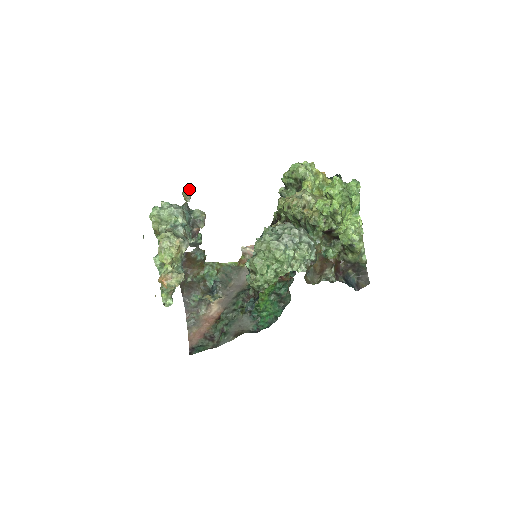
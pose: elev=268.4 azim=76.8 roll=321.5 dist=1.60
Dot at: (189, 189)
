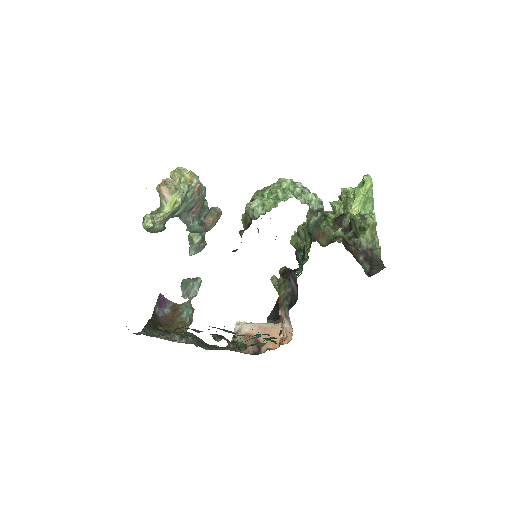
Dot at: occluded
